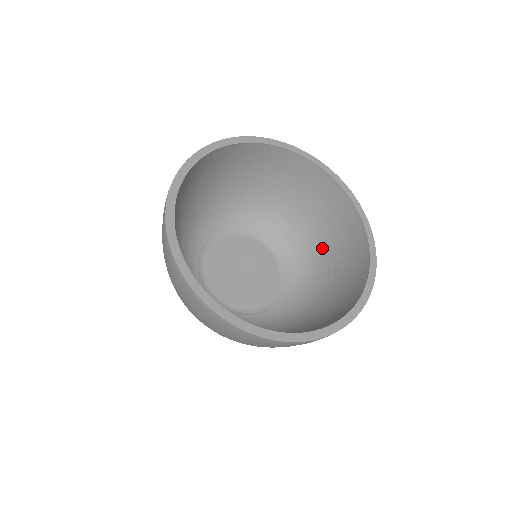
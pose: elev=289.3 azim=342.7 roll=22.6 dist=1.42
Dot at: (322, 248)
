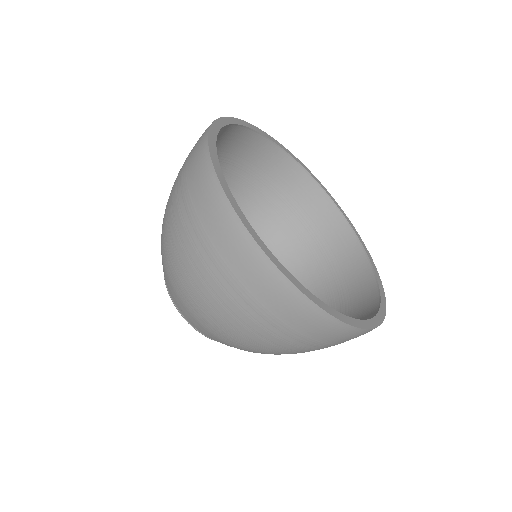
Dot at: occluded
